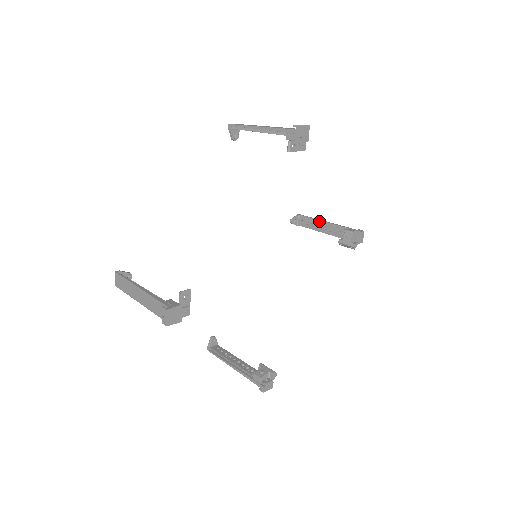
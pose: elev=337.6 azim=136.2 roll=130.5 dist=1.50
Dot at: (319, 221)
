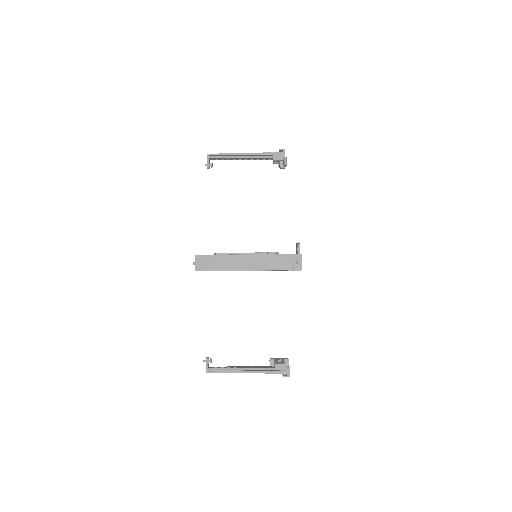
Dot at: (237, 253)
